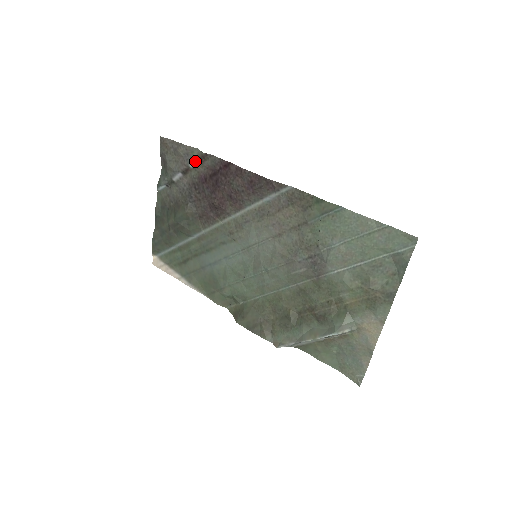
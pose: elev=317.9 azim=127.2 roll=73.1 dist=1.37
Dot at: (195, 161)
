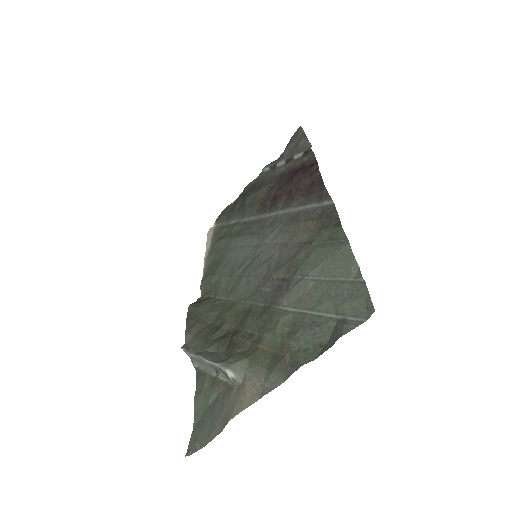
Dot at: (300, 154)
